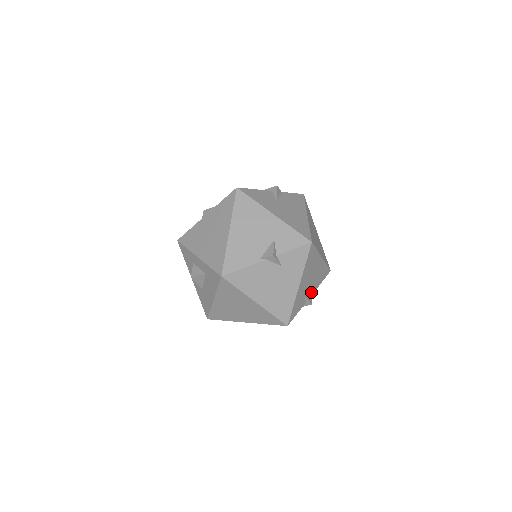
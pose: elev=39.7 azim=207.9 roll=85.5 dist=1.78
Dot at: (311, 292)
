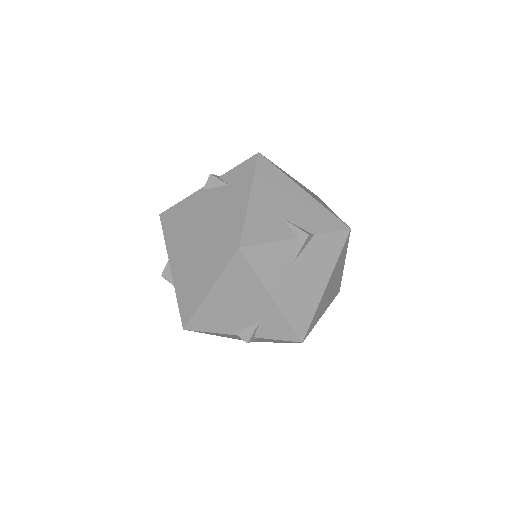
Dot at: occluded
